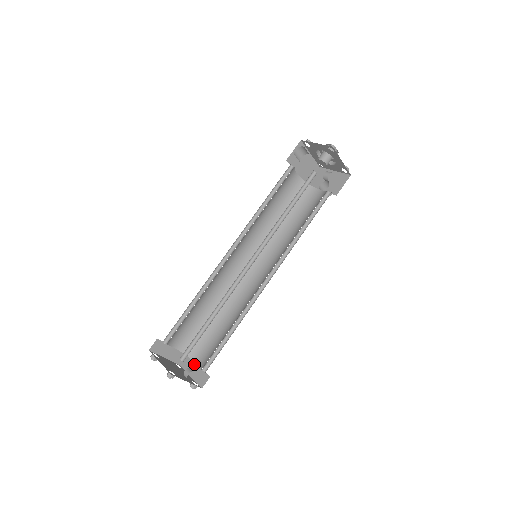
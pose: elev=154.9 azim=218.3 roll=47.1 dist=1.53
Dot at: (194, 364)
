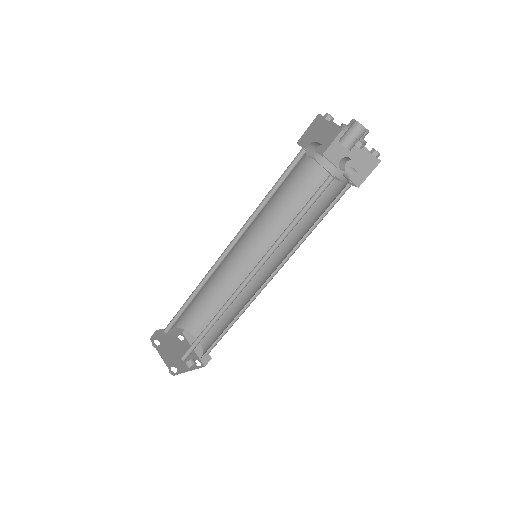
Dot at: occluded
